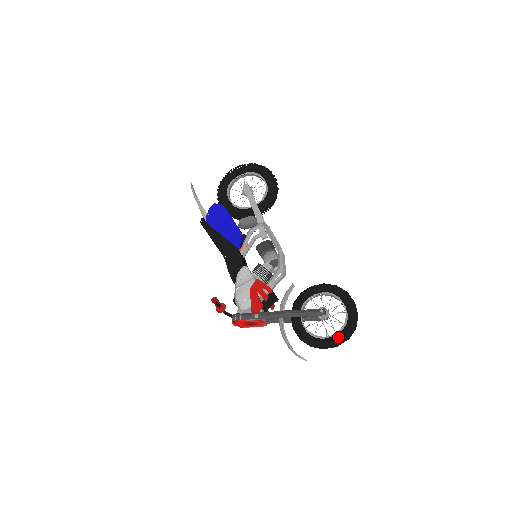
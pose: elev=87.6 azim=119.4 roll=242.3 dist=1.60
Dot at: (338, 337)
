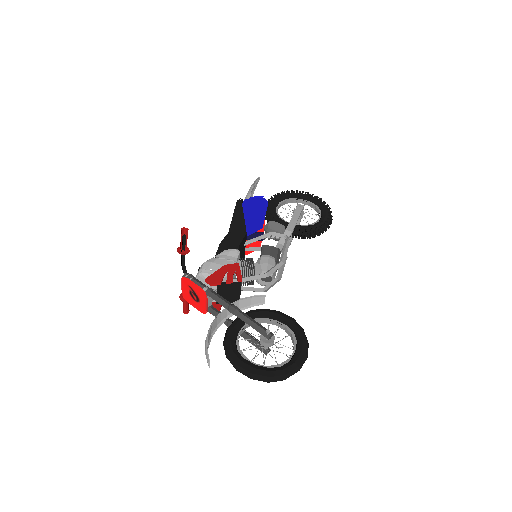
Dot at: (261, 368)
